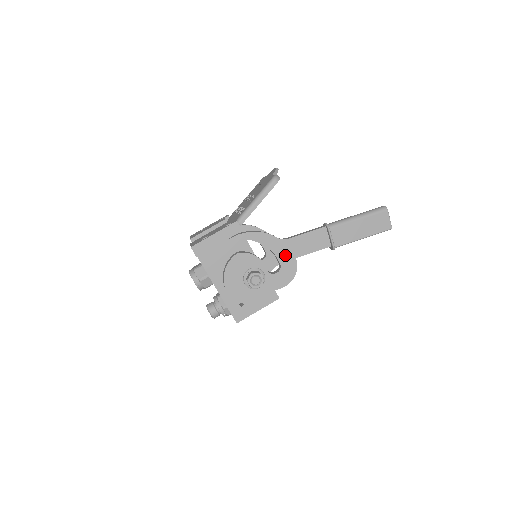
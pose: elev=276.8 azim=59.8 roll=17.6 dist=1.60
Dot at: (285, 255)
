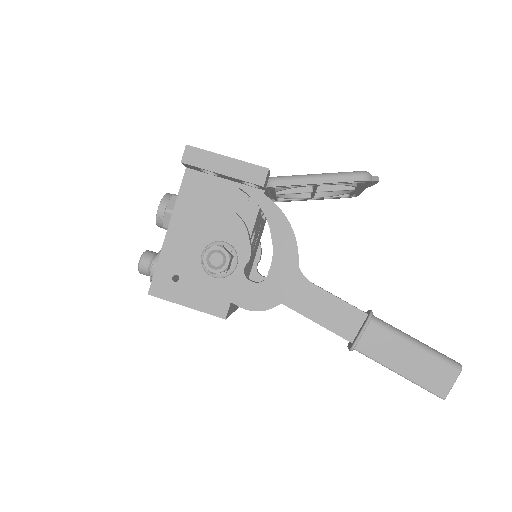
Dot at: (284, 271)
